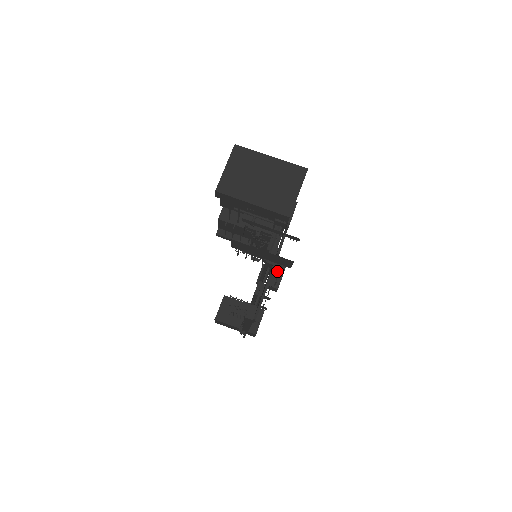
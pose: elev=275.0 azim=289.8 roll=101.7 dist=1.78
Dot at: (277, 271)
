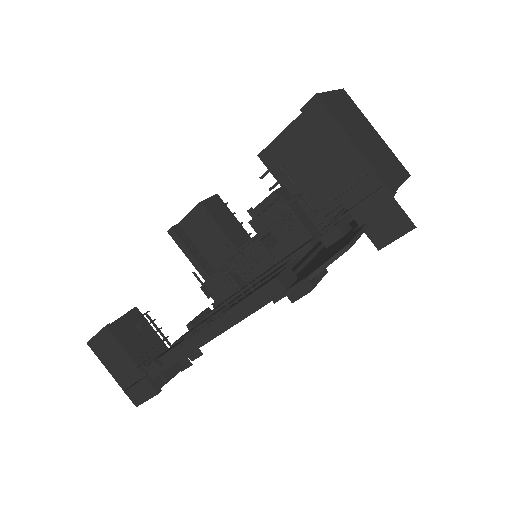
Dot at: occluded
